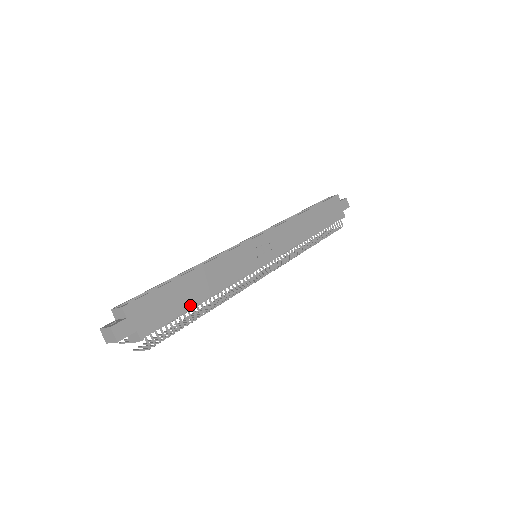
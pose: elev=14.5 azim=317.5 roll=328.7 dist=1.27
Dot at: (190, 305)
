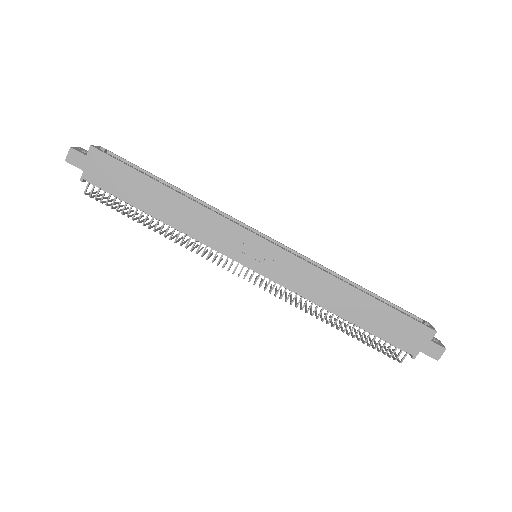
Dot at: (139, 206)
